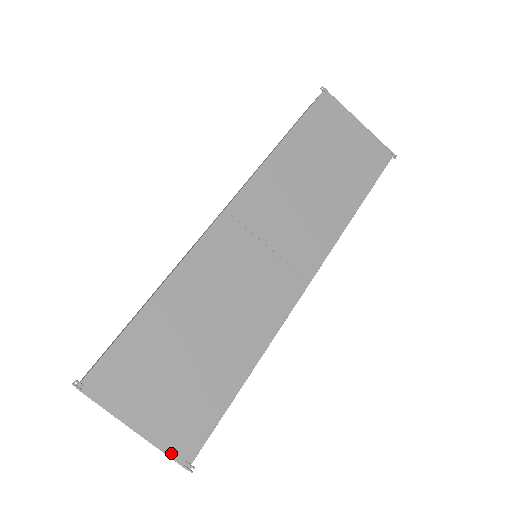
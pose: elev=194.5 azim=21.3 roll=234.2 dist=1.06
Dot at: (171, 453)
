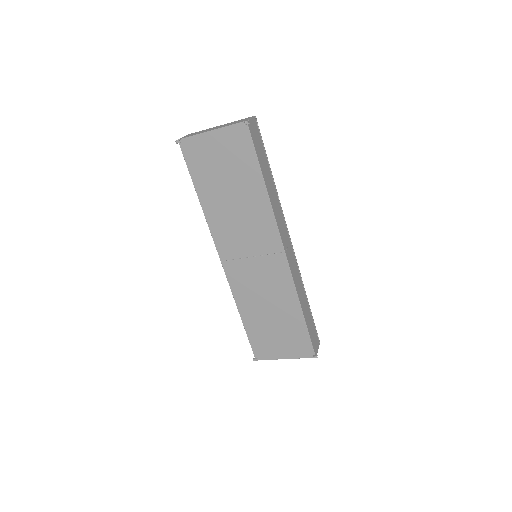
Dot at: (305, 357)
